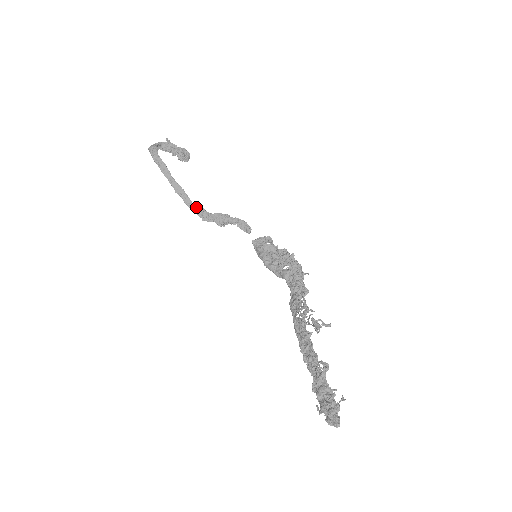
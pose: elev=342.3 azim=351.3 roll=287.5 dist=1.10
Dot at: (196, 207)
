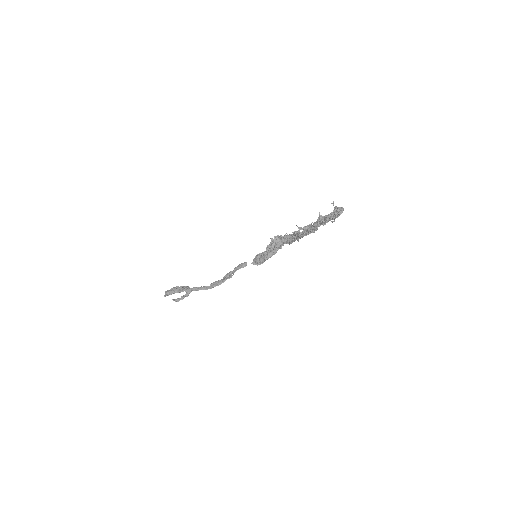
Dot at: (211, 285)
